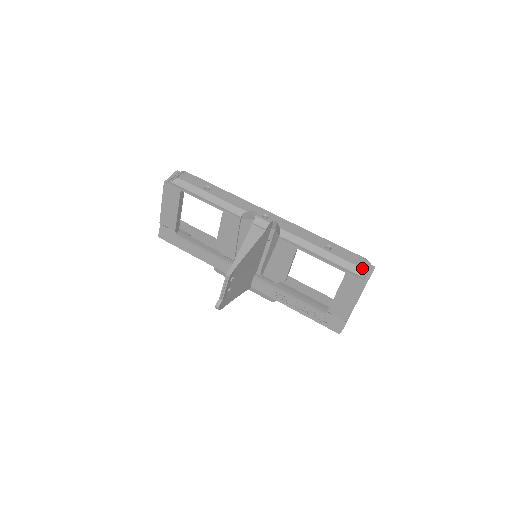
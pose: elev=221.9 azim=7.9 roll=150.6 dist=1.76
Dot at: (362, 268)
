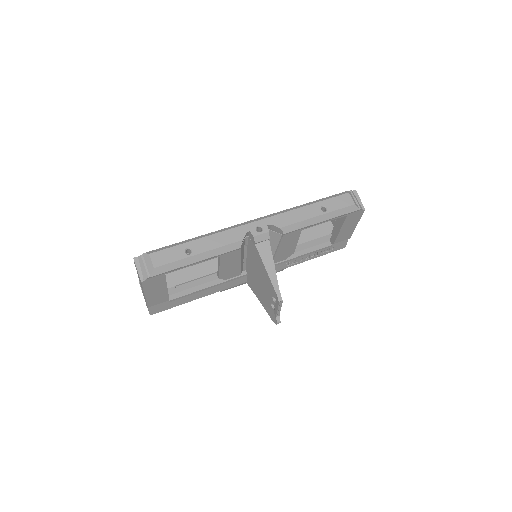
Dot at: (355, 202)
